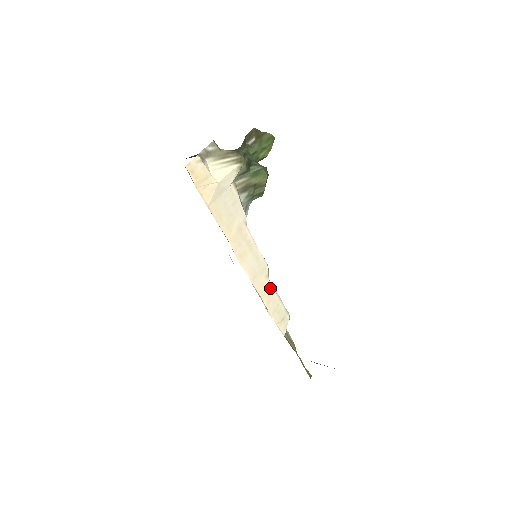
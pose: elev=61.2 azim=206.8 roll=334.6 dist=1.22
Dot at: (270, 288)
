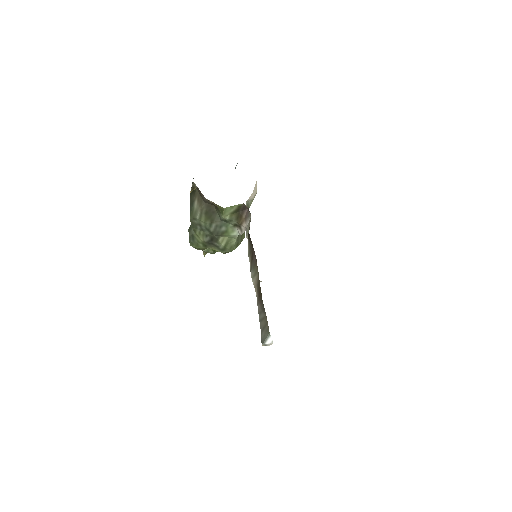
Dot at: occluded
